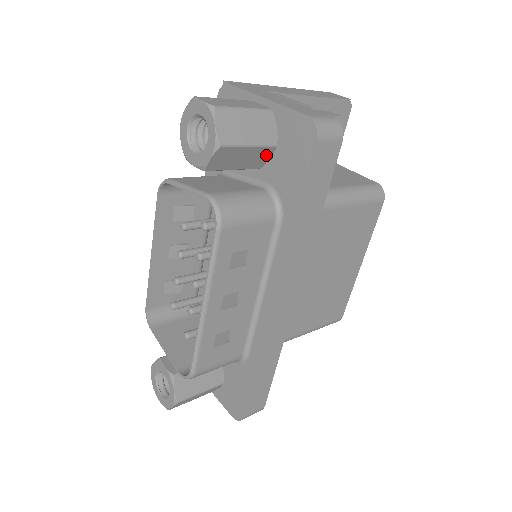
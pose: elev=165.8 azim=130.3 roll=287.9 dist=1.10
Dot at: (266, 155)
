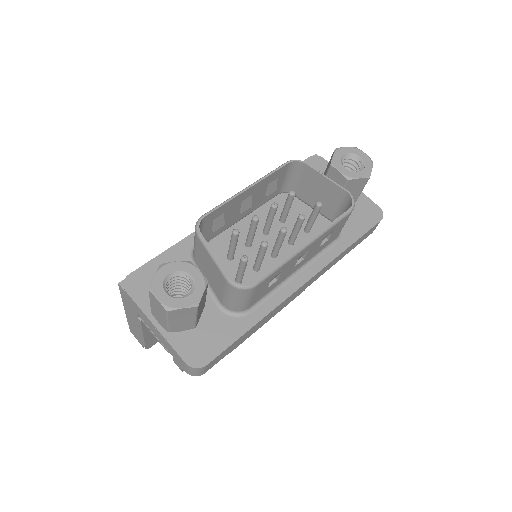
Dot at: occluded
